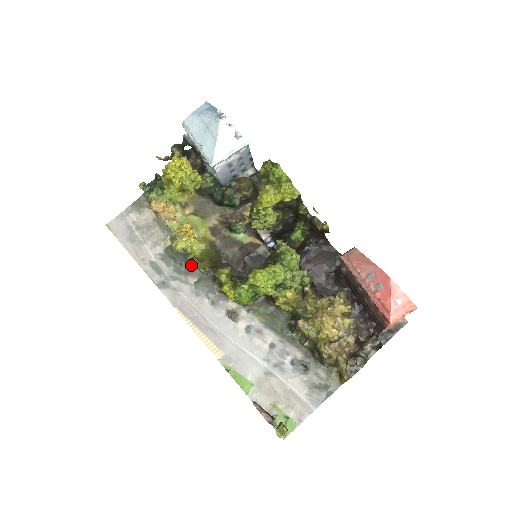
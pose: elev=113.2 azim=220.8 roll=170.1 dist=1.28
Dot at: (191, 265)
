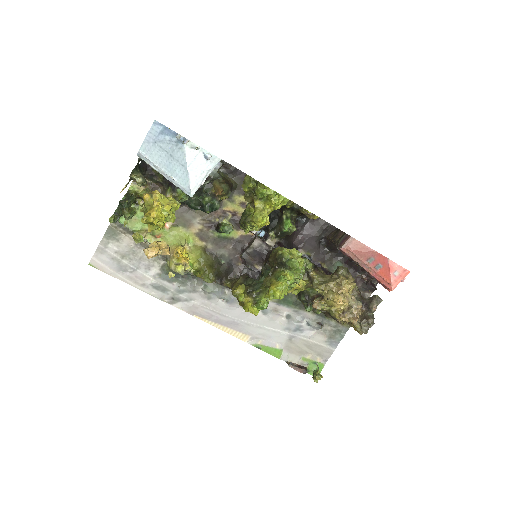
Dot at: (193, 276)
